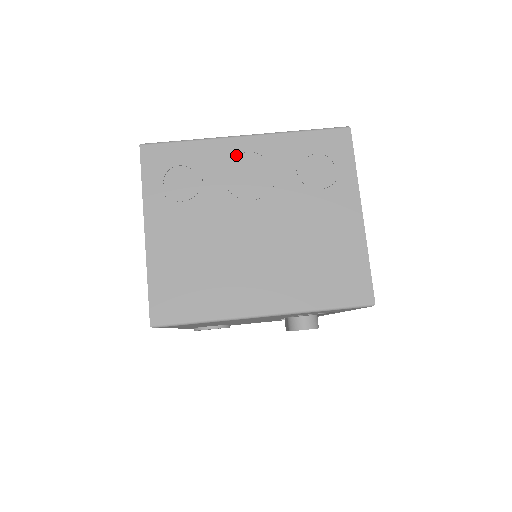
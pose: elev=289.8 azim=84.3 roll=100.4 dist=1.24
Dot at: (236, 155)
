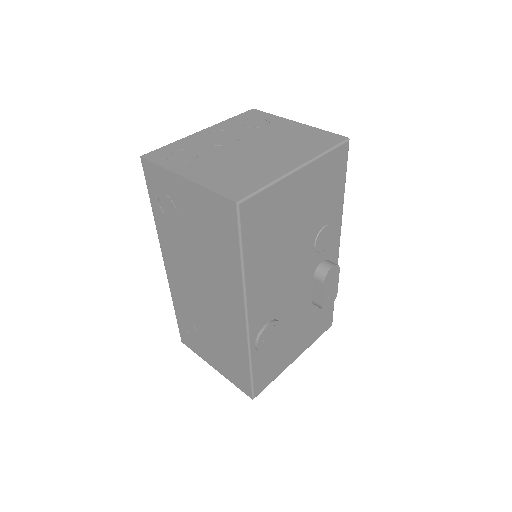
Dot at: (205, 136)
